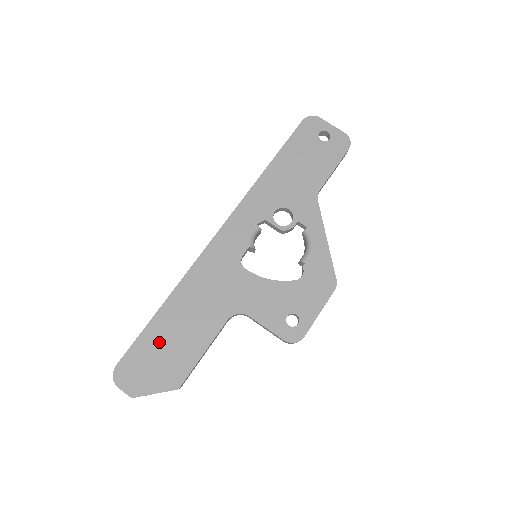
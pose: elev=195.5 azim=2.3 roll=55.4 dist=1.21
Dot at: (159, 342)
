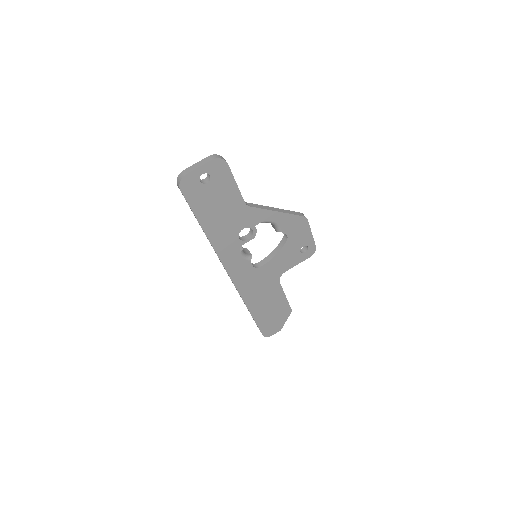
Dot at: (266, 316)
